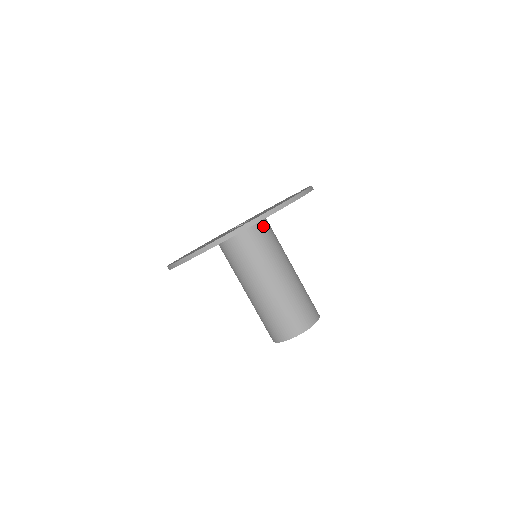
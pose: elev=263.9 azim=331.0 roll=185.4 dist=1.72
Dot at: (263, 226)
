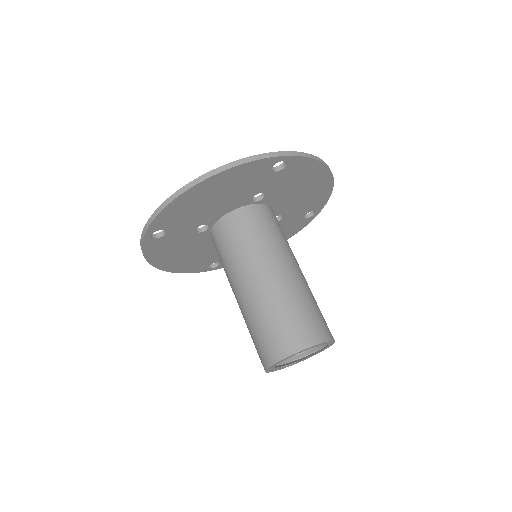
Dot at: (274, 215)
